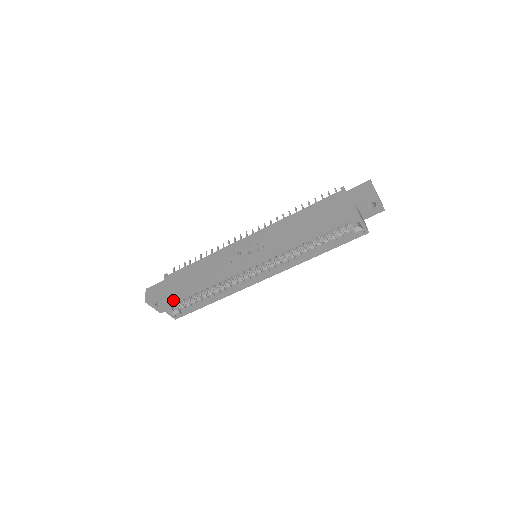
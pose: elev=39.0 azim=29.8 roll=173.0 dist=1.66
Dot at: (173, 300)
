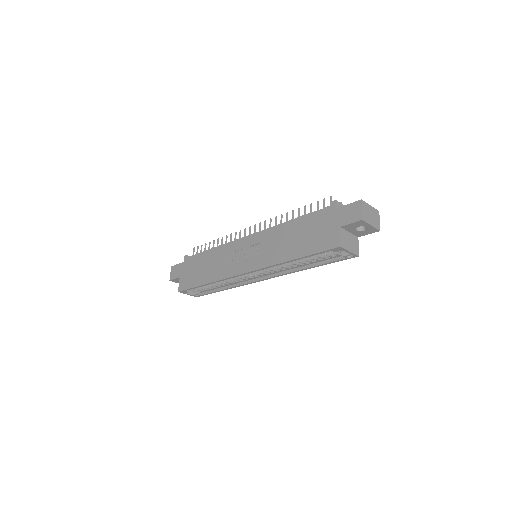
Dot at: (187, 288)
